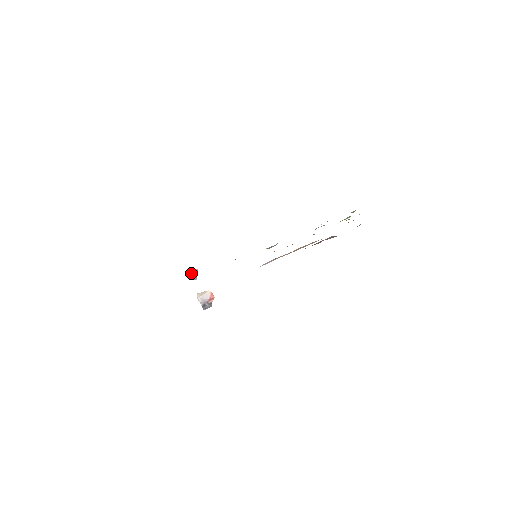
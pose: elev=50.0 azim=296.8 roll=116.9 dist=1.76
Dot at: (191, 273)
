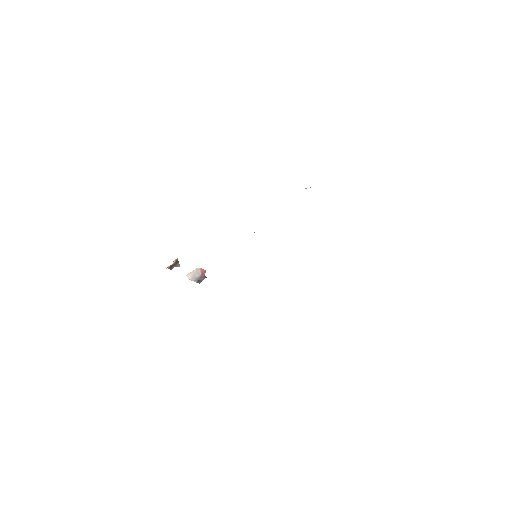
Dot at: (172, 265)
